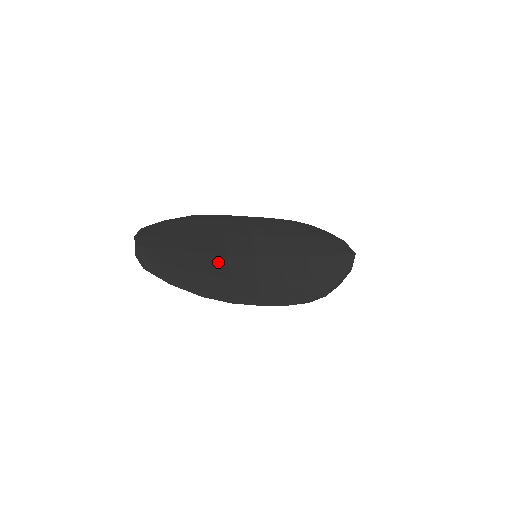
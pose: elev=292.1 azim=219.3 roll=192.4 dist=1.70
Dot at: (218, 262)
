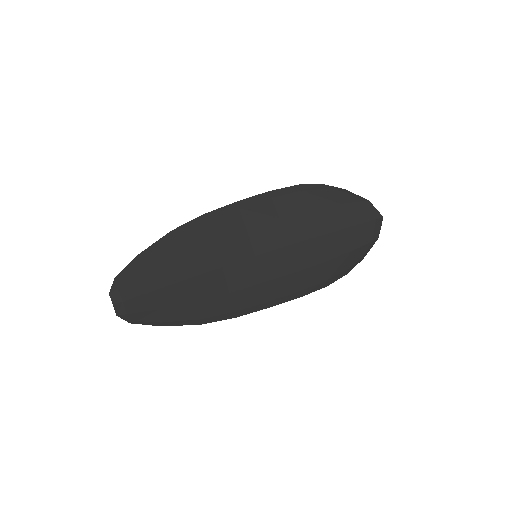
Dot at: (212, 281)
